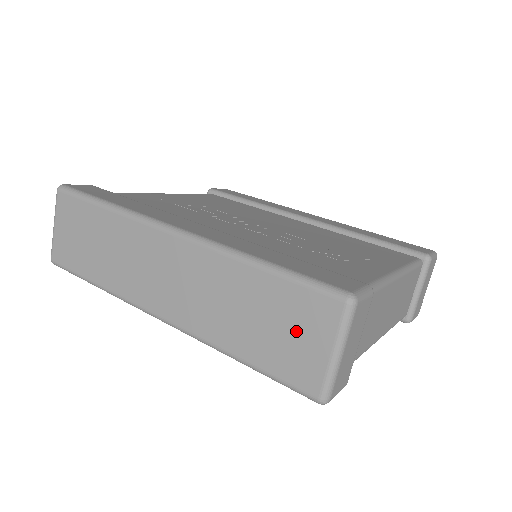
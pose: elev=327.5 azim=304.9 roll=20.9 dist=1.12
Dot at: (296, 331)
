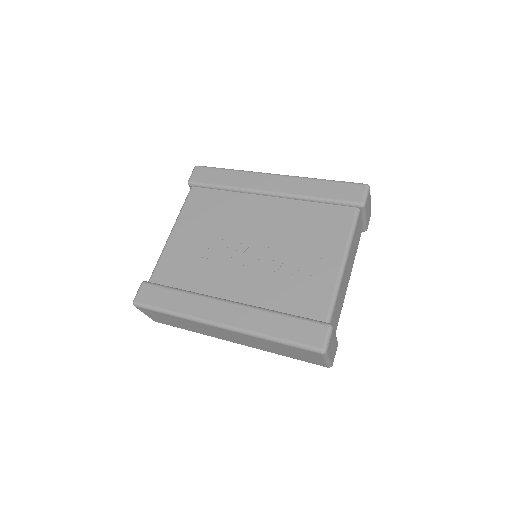
Dot at: (305, 356)
